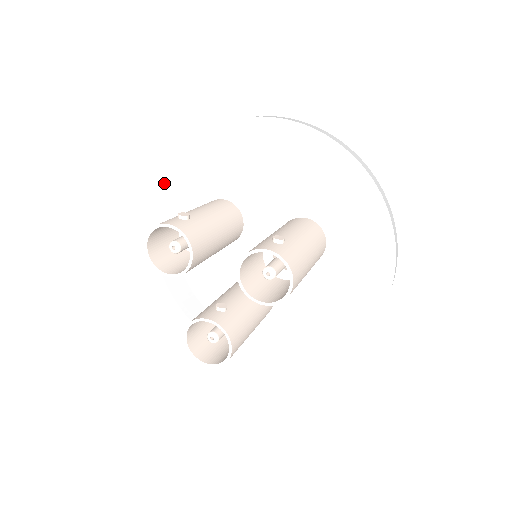
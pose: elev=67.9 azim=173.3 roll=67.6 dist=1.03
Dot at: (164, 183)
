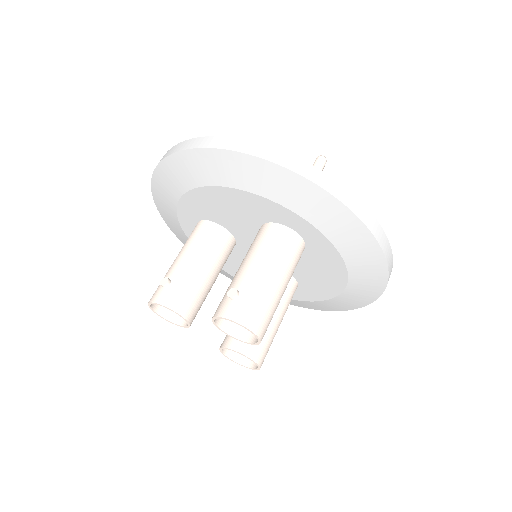
Dot at: (160, 212)
